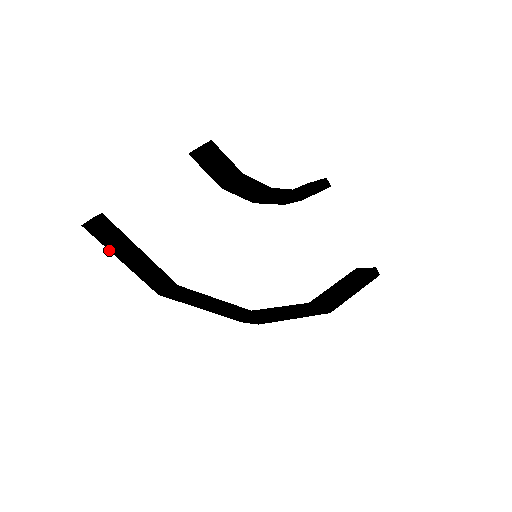
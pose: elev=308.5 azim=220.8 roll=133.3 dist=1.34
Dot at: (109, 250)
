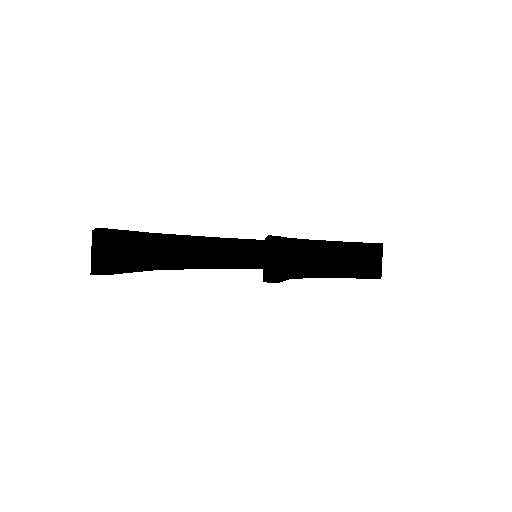
Dot at: occluded
